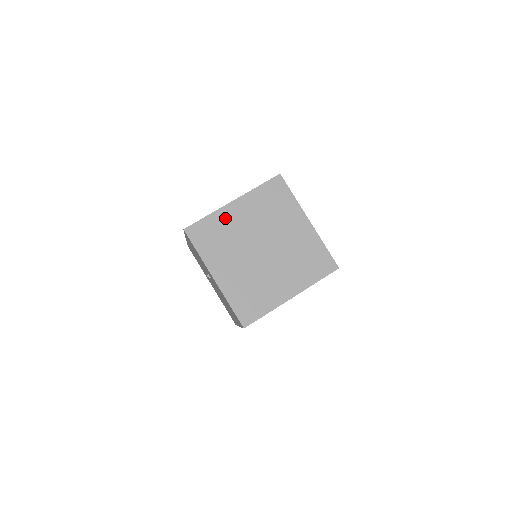
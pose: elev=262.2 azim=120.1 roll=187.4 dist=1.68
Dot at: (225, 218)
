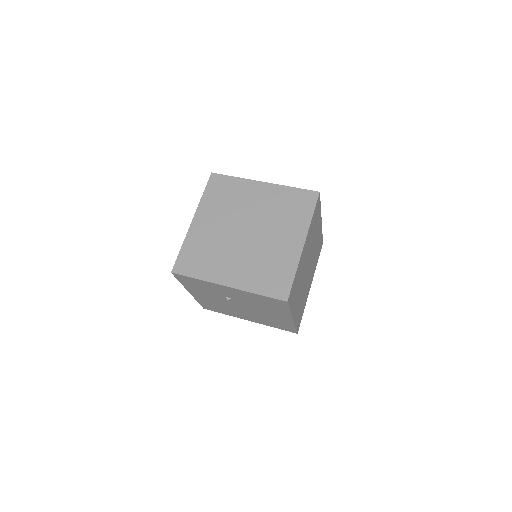
Dot at: (197, 237)
